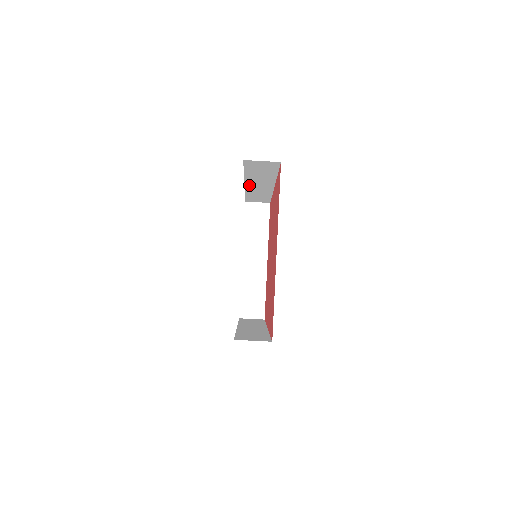
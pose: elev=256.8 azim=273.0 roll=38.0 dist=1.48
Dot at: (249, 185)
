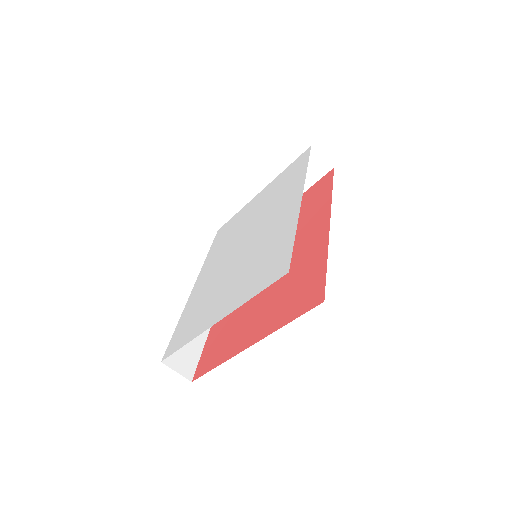
Dot at: occluded
